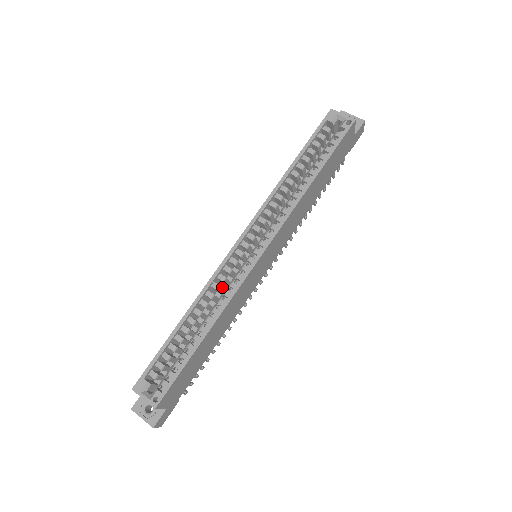
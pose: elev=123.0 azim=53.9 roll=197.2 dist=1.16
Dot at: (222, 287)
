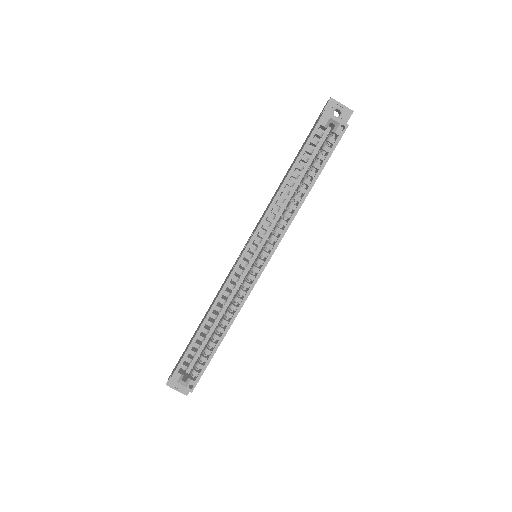
Dot at: occluded
